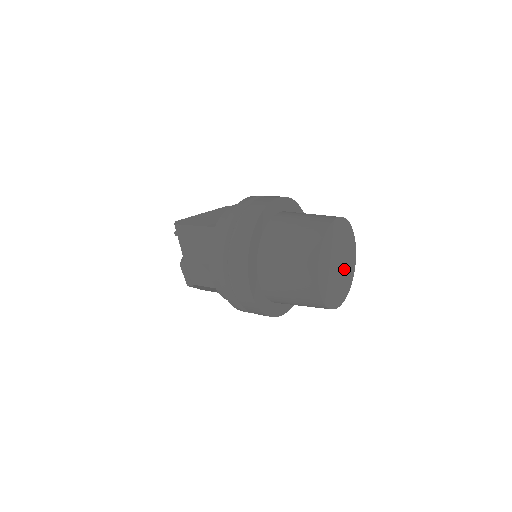
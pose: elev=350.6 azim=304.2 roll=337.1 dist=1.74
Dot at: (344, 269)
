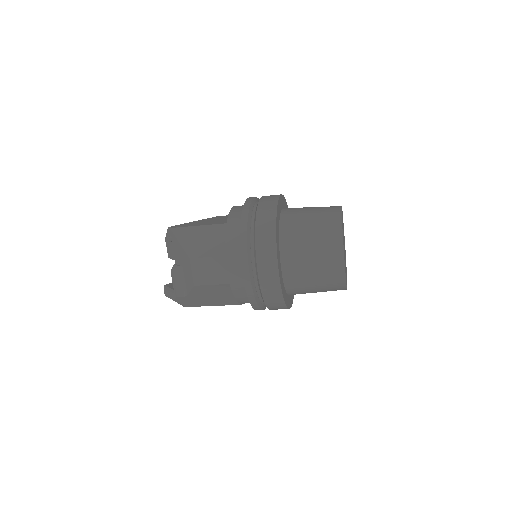
Dot at: (345, 257)
